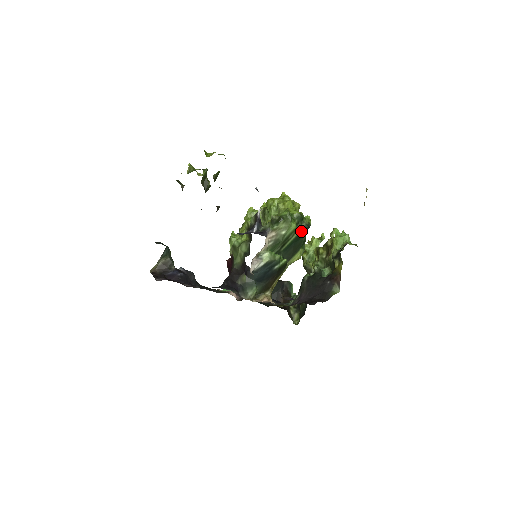
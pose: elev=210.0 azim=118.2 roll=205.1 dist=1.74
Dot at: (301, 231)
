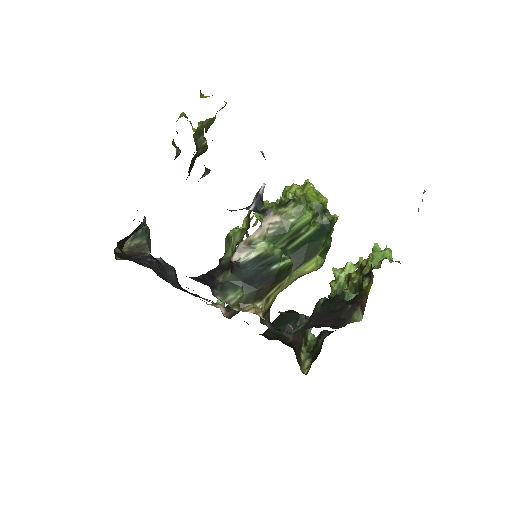
Dot at: (320, 227)
